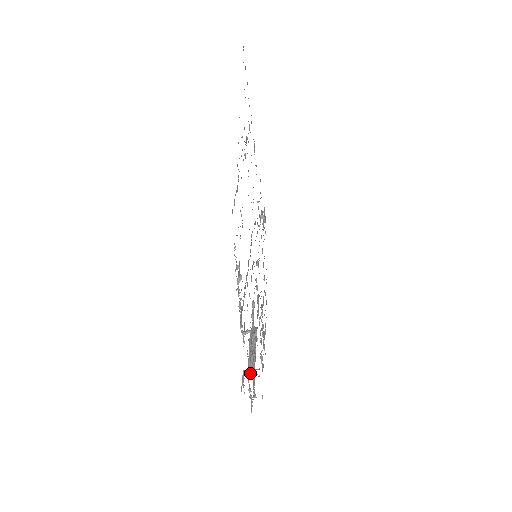
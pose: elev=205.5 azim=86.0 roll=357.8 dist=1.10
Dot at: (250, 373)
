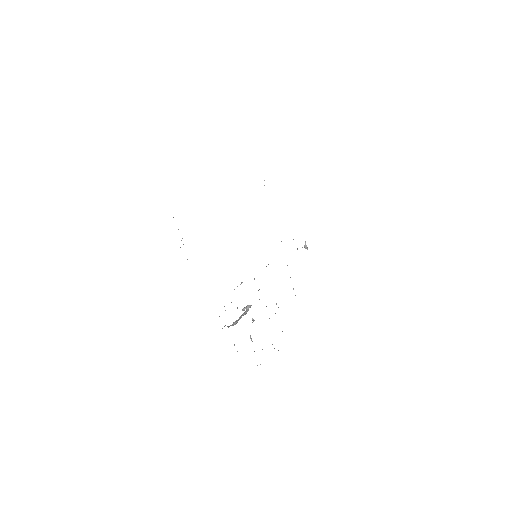
Dot at: (228, 327)
